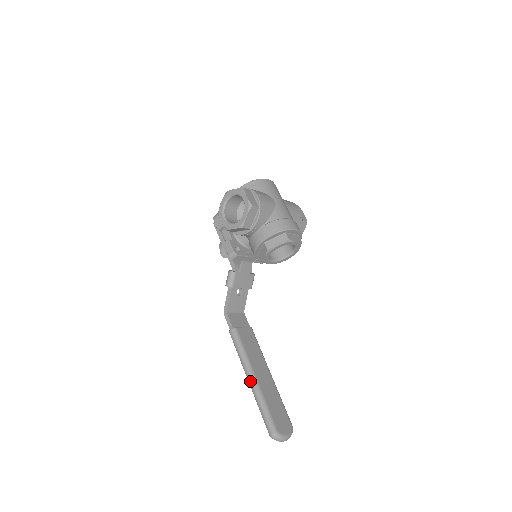
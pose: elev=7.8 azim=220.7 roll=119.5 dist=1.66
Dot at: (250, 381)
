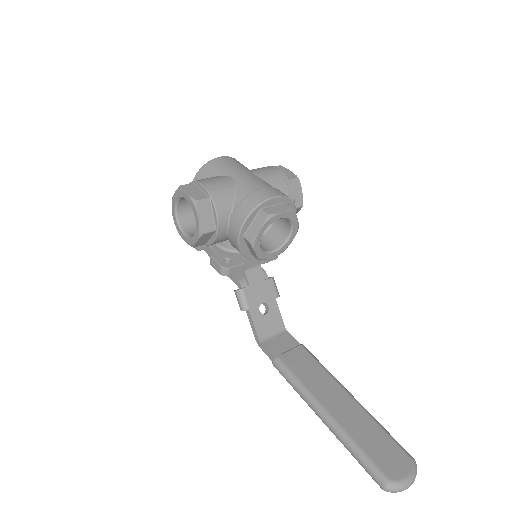
Dot at: (323, 421)
